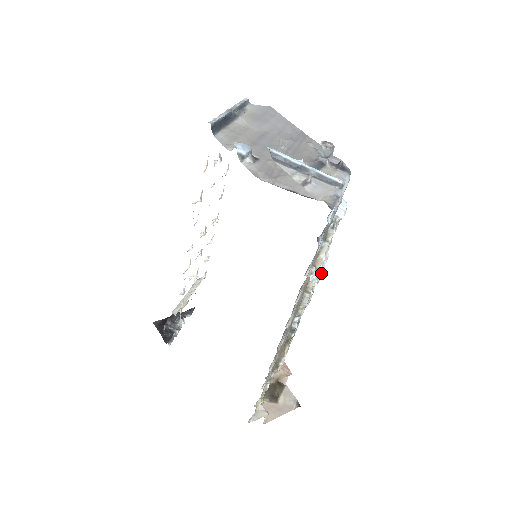
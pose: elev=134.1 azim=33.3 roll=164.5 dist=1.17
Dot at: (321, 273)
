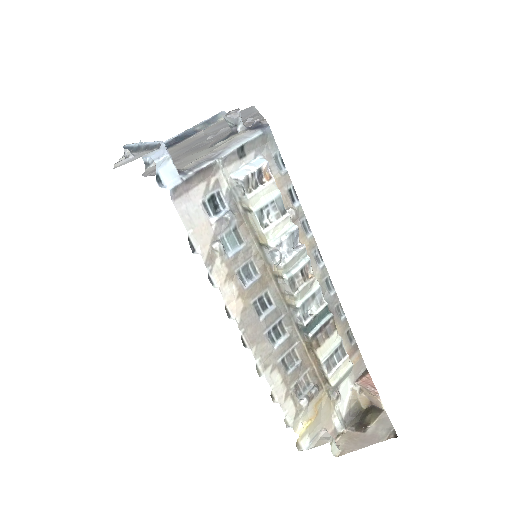
Dot at: (295, 251)
